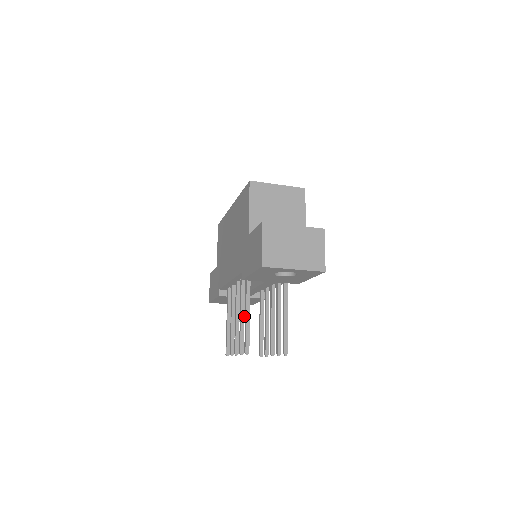
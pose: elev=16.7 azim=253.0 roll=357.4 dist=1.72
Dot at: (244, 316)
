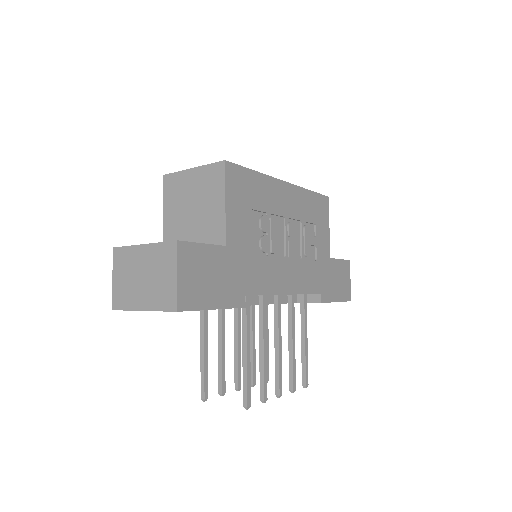
Dot at: (221, 345)
